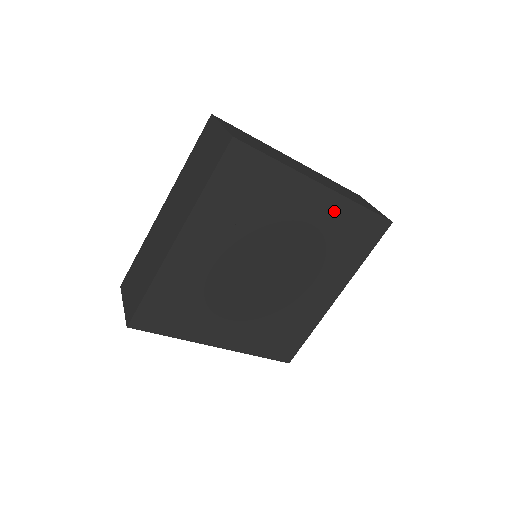
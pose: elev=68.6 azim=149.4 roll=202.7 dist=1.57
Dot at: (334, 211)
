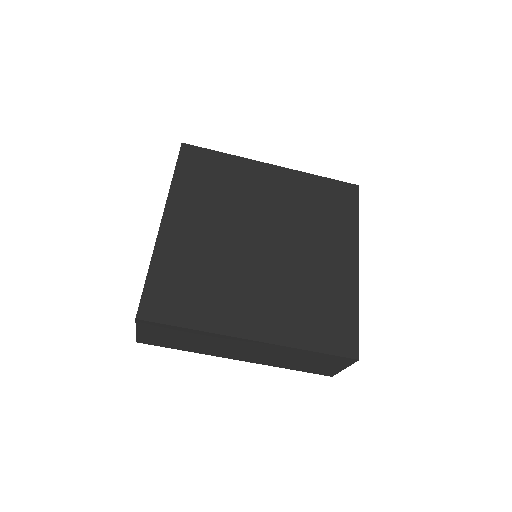
Dot at: (296, 183)
